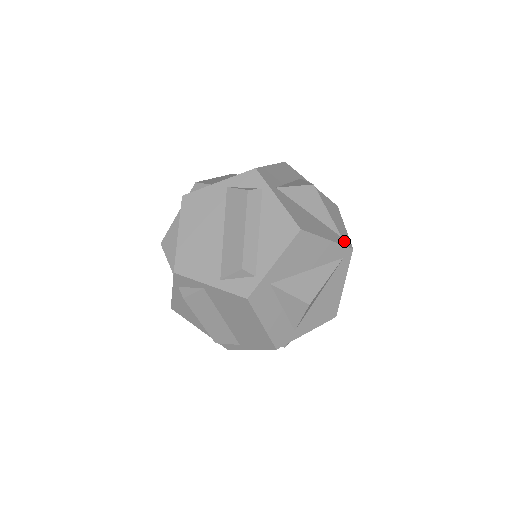
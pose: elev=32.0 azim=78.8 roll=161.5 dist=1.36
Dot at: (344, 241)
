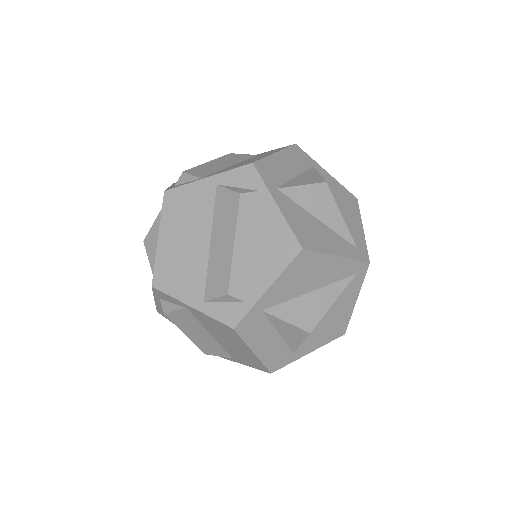
Dot at: (359, 253)
